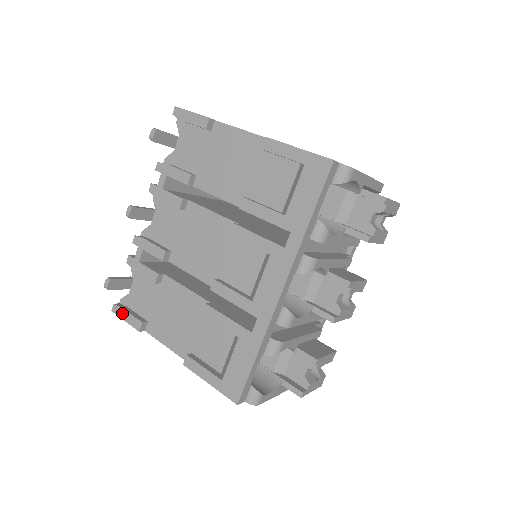
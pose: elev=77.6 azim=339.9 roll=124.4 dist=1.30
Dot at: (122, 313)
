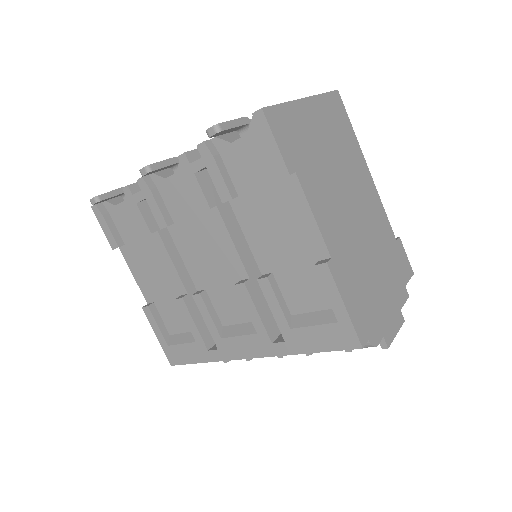
Dot at: (101, 220)
